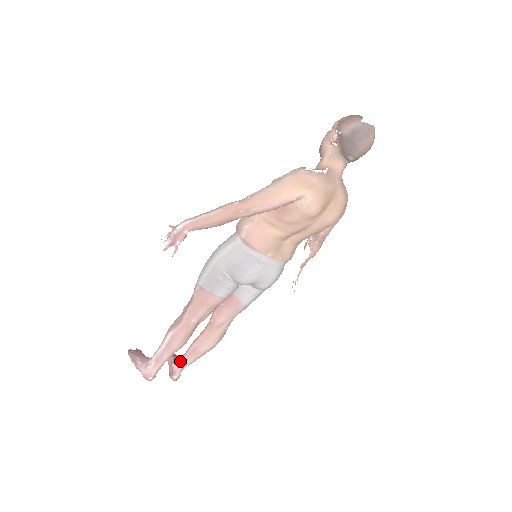
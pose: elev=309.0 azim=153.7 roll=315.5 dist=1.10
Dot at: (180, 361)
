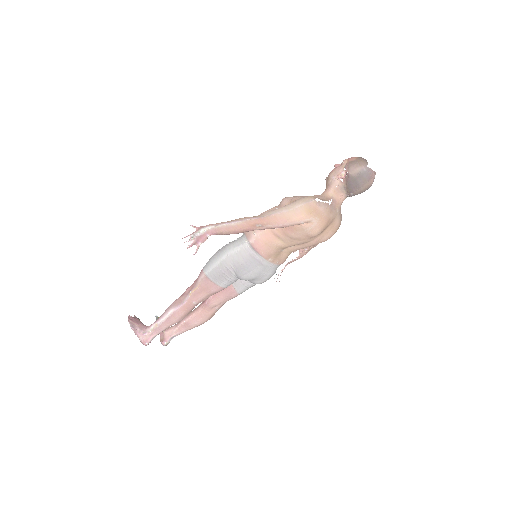
Dot at: (172, 330)
